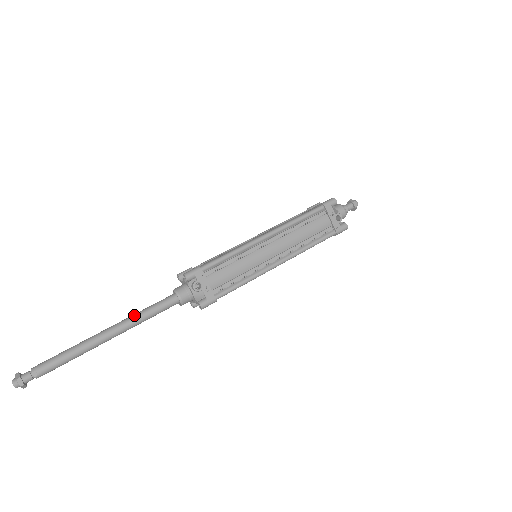
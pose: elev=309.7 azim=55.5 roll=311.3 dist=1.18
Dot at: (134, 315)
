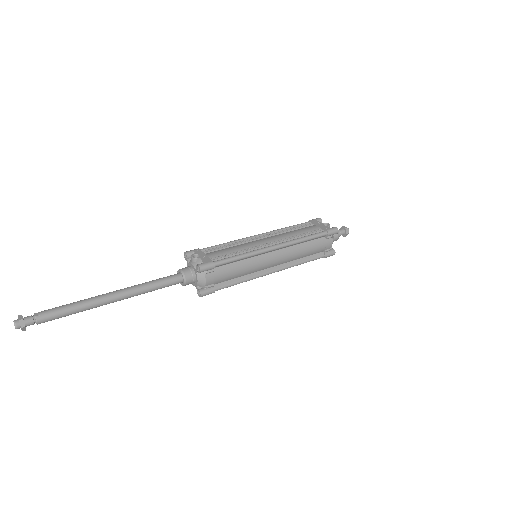
Dot at: (138, 285)
